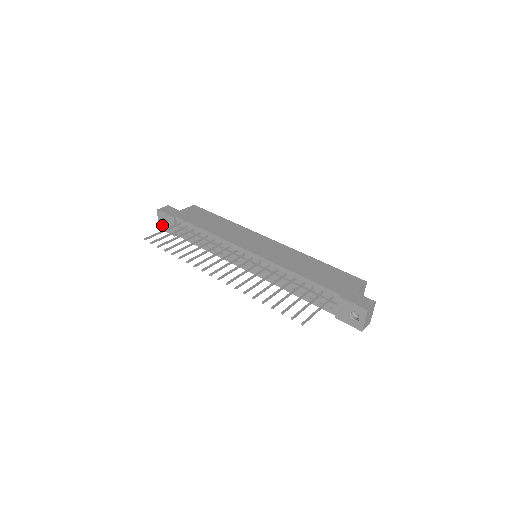
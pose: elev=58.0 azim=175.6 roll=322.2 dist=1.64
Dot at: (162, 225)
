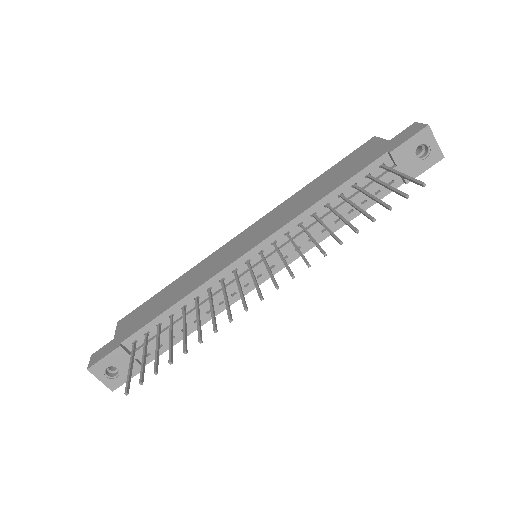
Dot at: (114, 380)
